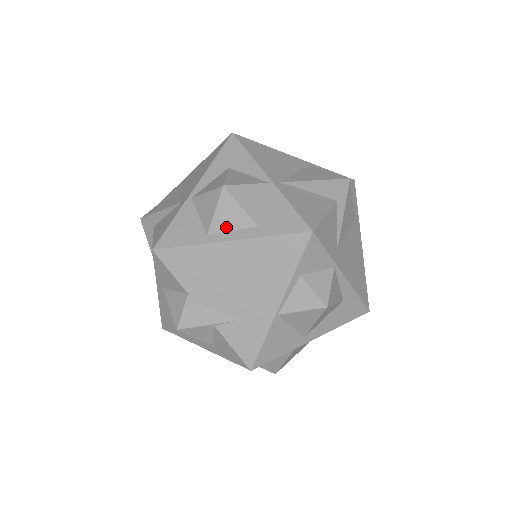
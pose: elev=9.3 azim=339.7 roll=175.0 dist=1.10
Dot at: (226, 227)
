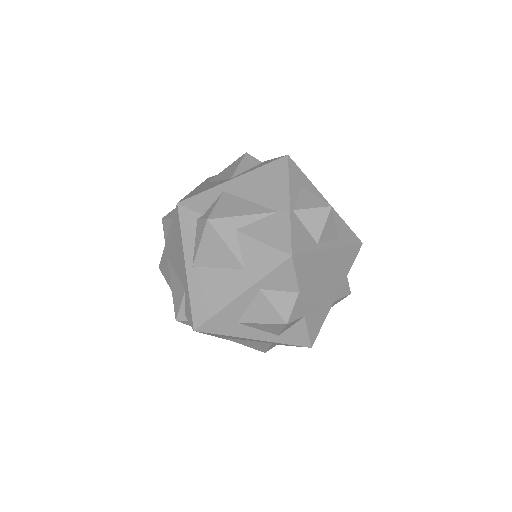
Dot at: (327, 238)
